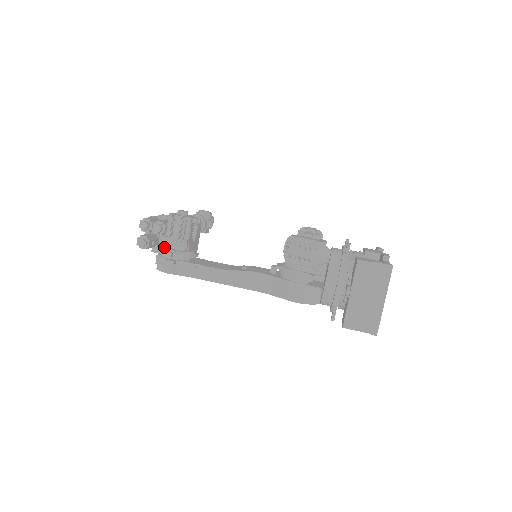
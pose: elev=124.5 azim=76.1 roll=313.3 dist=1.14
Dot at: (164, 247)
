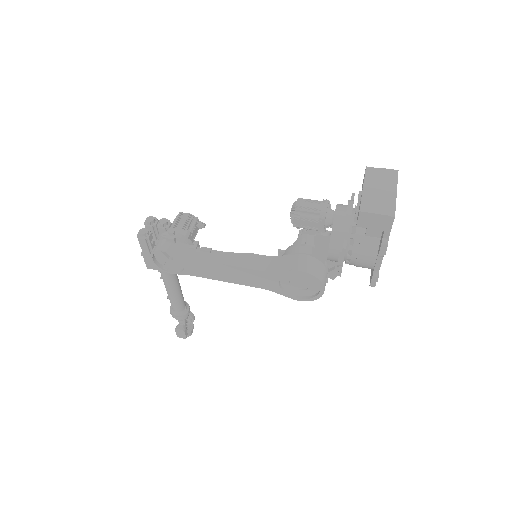
Dot at: occluded
